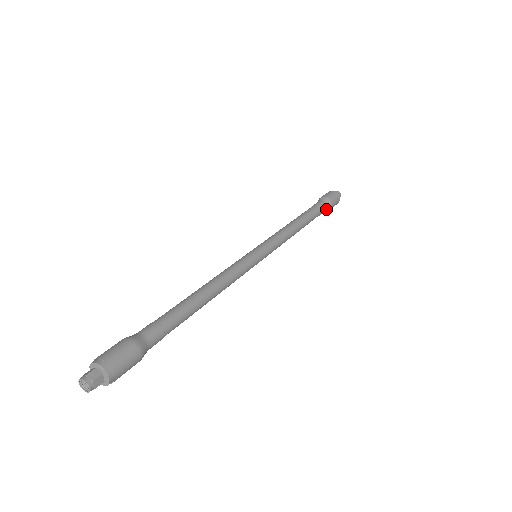
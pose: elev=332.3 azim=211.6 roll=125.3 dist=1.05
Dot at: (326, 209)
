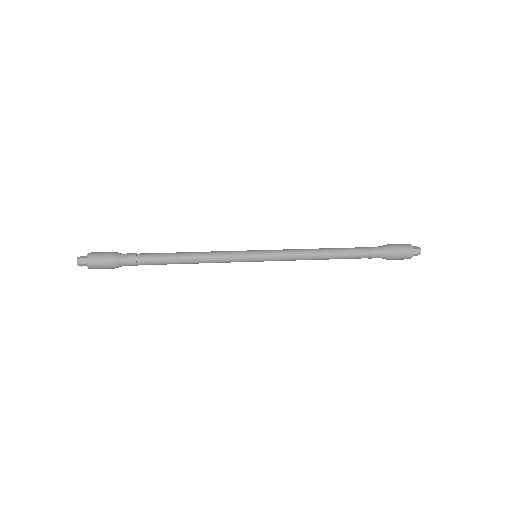
Dot at: occluded
